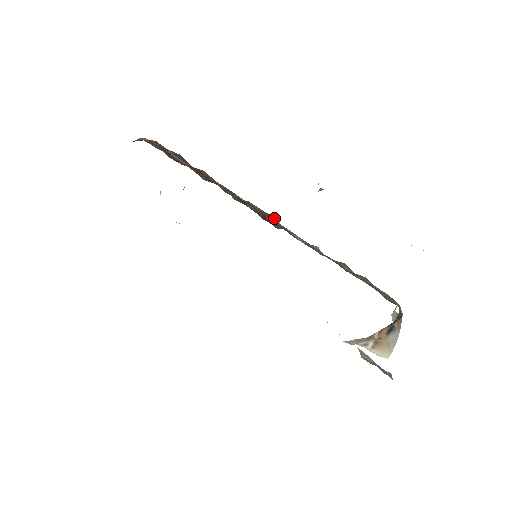
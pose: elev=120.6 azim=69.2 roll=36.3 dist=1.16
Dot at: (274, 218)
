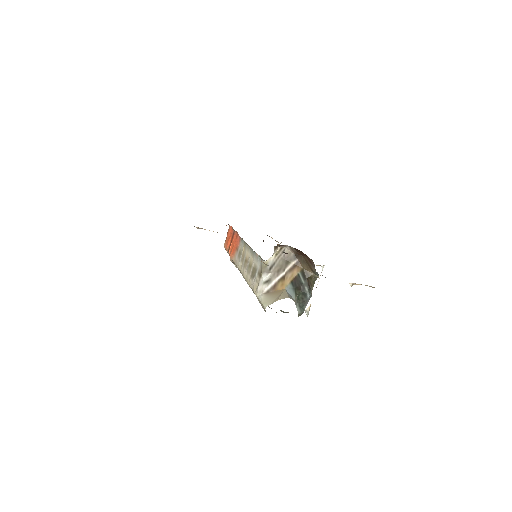
Dot at: occluded
